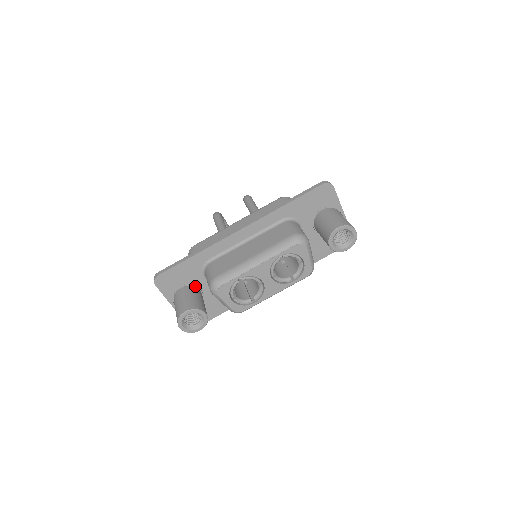
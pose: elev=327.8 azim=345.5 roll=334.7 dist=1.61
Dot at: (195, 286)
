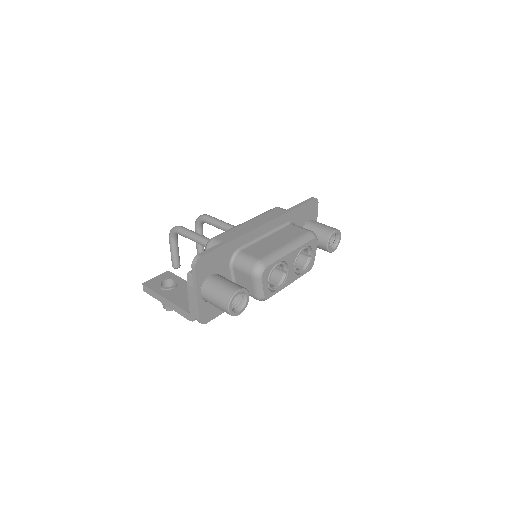
Dot at: occluded
